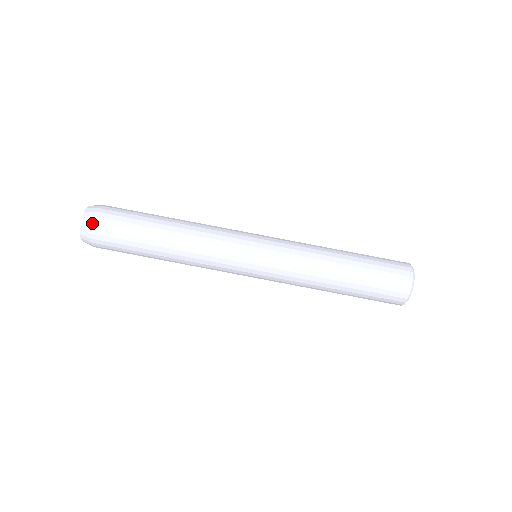
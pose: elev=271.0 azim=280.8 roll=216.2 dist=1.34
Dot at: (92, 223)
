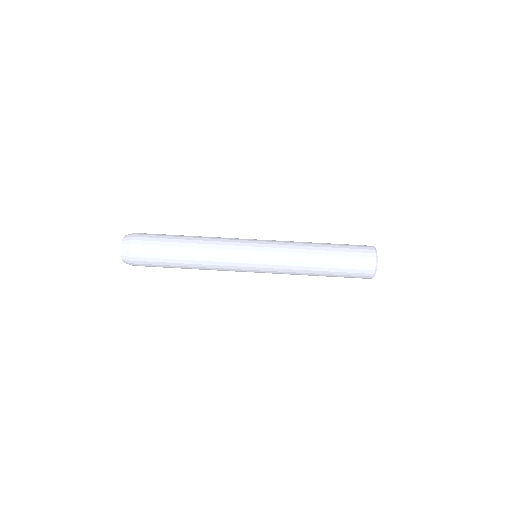
Dot at: (132, 237)
